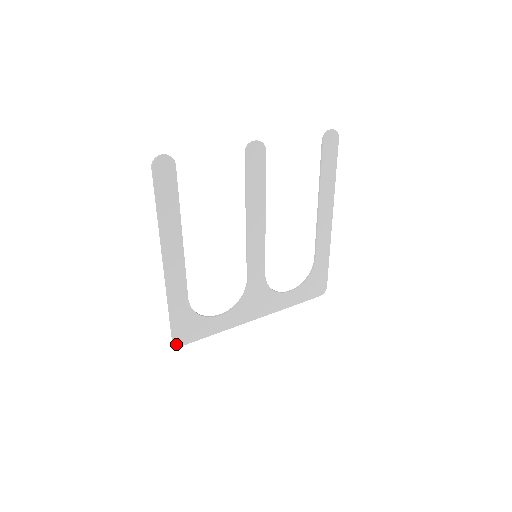
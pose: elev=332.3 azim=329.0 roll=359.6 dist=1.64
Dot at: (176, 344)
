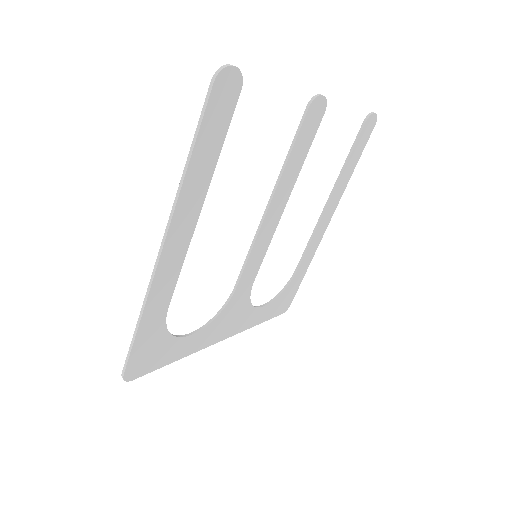
Dot at: (126, 378)
